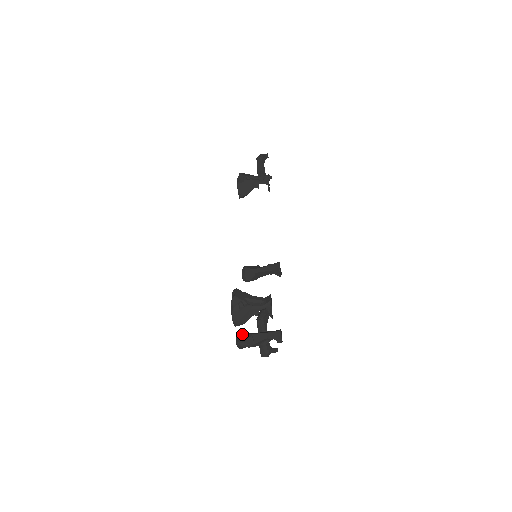
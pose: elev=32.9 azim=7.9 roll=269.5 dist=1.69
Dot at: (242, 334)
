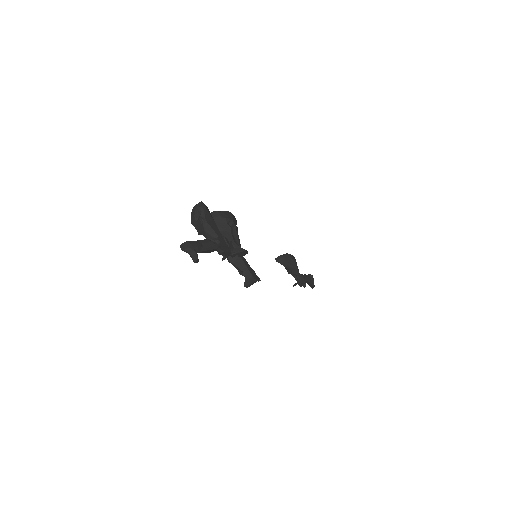
Dot at: occluded
